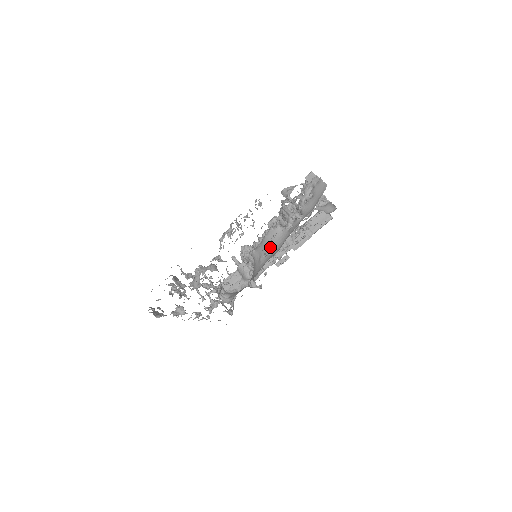
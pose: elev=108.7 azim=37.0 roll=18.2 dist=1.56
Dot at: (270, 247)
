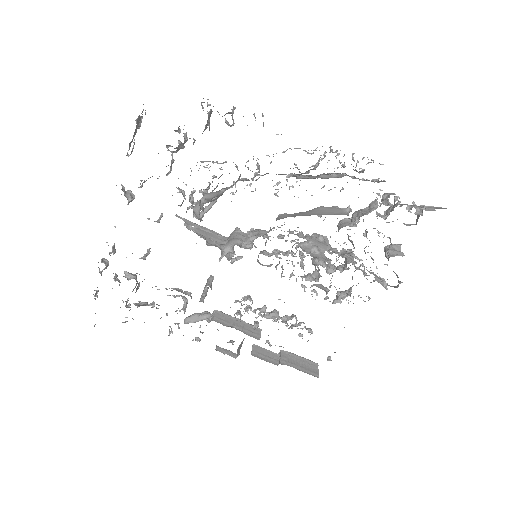
Dot at: (317, 213)
